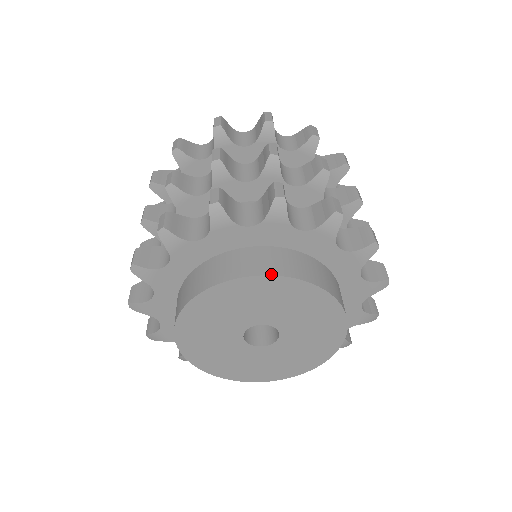
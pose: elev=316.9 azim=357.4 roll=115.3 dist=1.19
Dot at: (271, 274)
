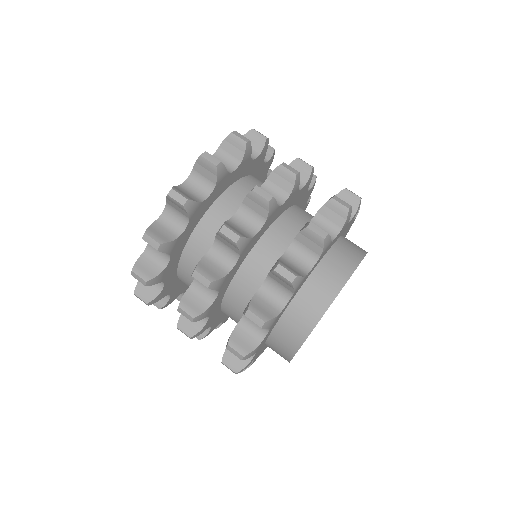
Dot at: (327, 308)
